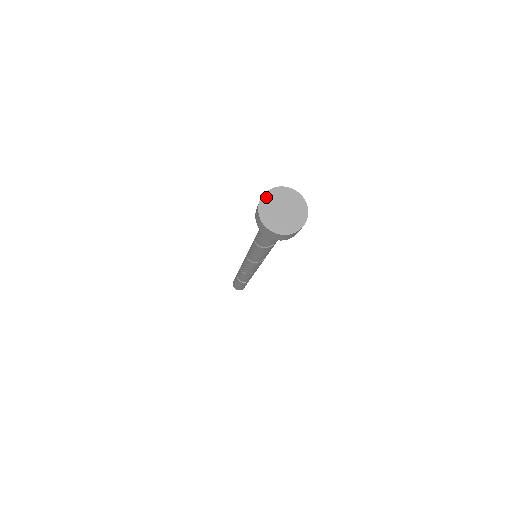
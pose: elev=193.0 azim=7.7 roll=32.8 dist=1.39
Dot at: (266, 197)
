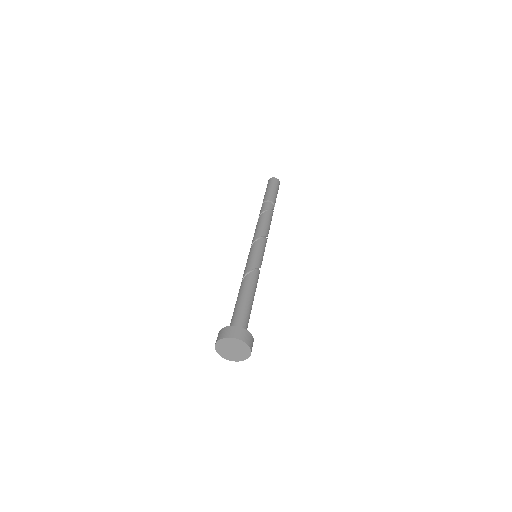
Dot at: (218, 345)
